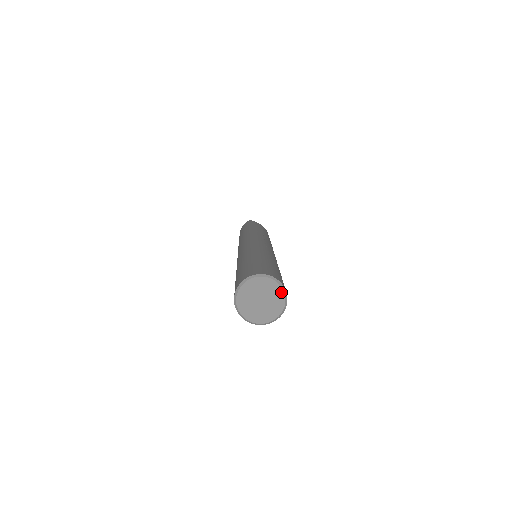
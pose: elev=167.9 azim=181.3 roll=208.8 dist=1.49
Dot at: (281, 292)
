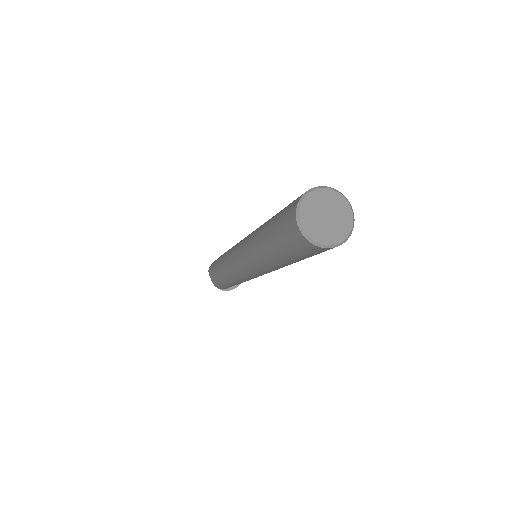
Dot at: (332, 192)
